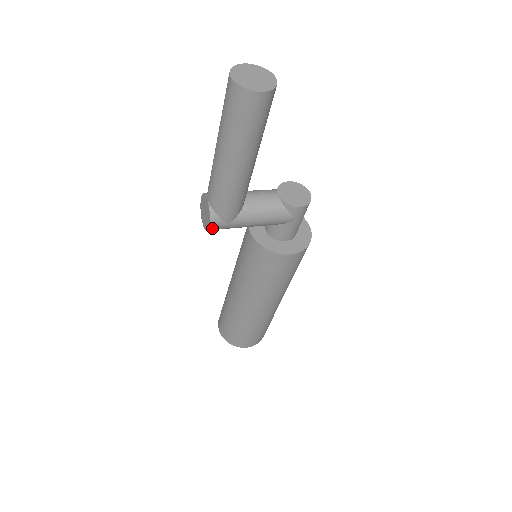
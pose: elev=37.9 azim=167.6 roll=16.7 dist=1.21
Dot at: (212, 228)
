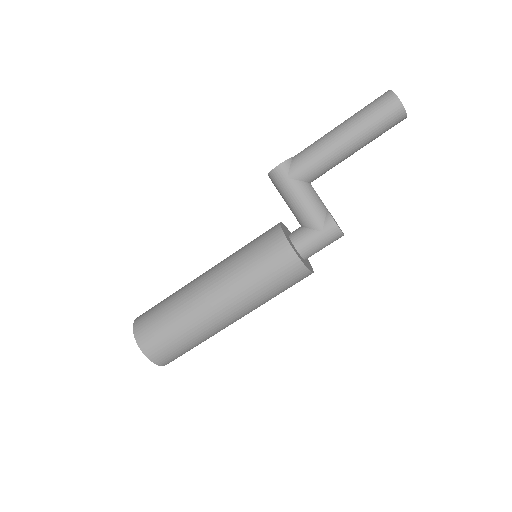
Dot at: (277, 170)
